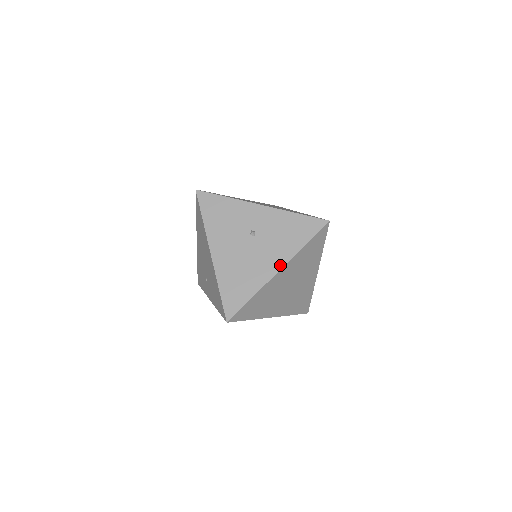
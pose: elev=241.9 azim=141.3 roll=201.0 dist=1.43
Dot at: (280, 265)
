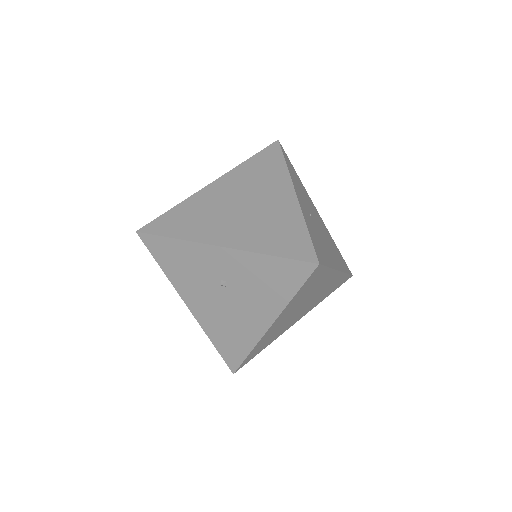
Dot at: (269, 320)
